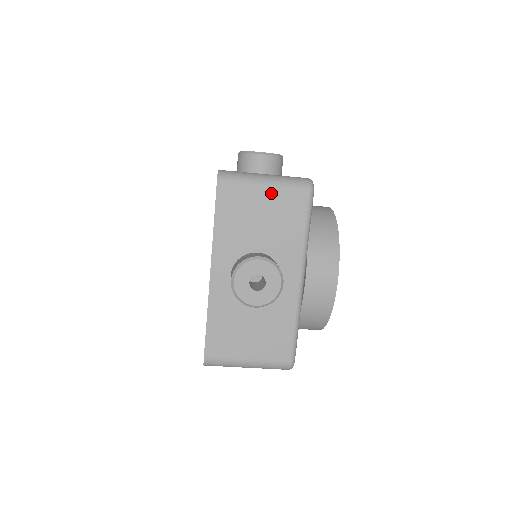
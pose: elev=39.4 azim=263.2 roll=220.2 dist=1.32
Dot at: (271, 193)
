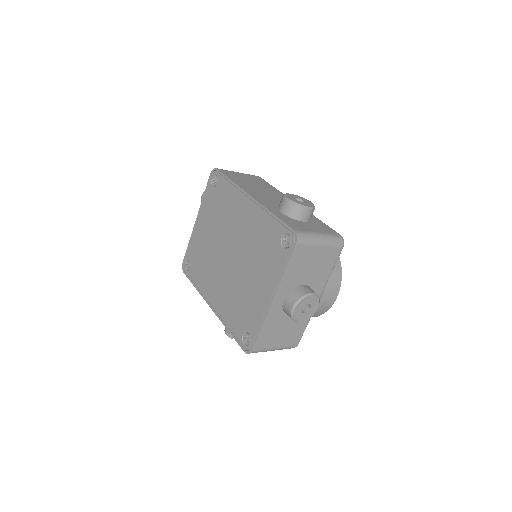
Dot at: (323, 249)
